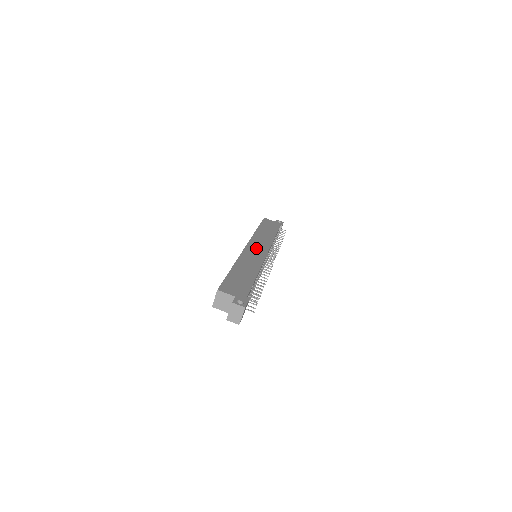
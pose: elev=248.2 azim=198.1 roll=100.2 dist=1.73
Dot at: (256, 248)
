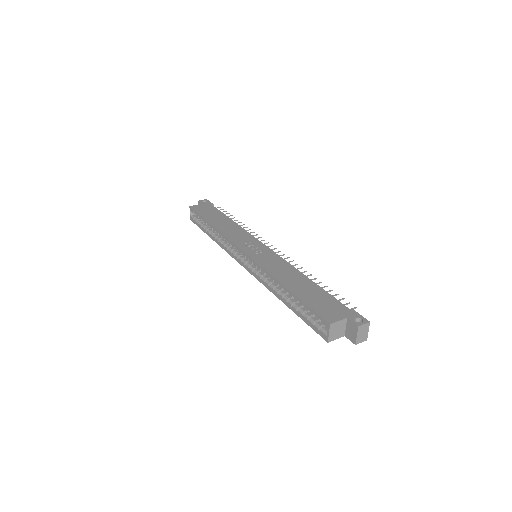
Dot at: (253, 248)
